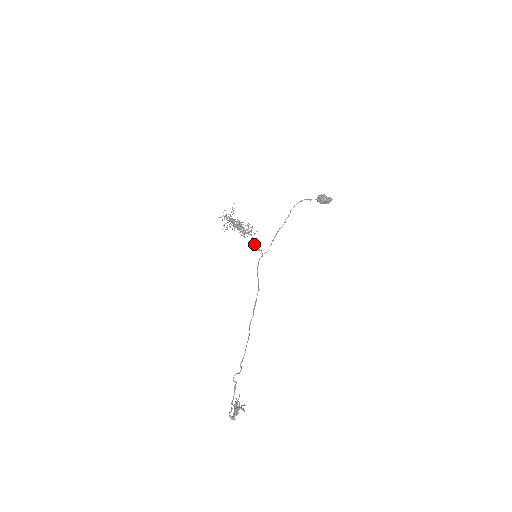
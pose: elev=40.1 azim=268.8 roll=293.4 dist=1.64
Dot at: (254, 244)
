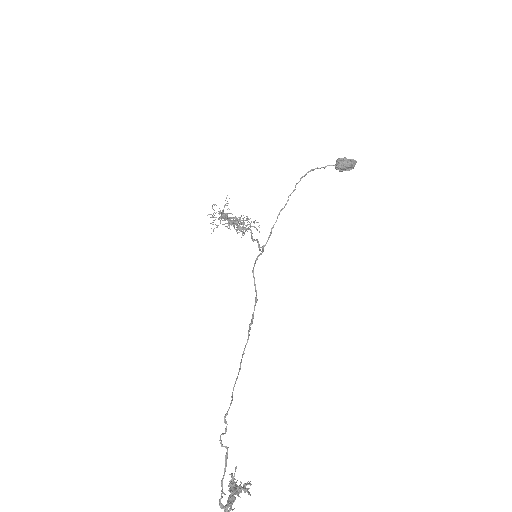
Dot at: (253, 241)
